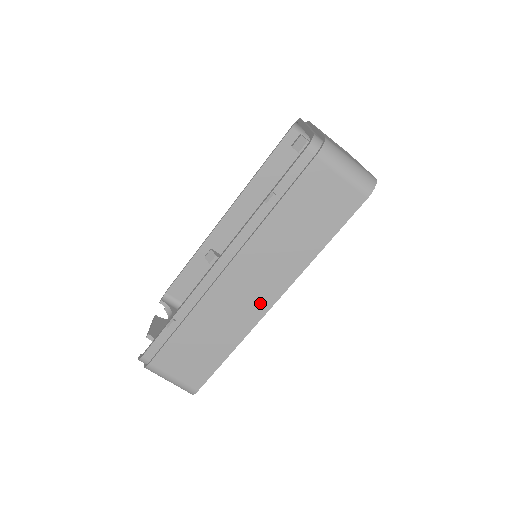
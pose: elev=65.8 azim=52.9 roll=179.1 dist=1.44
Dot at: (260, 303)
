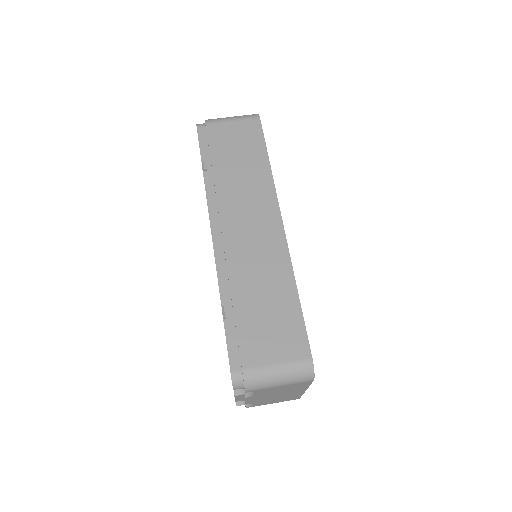
Dot at: (272, 231)
